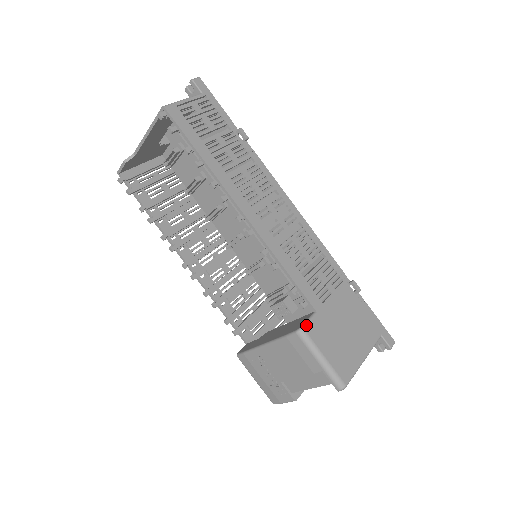
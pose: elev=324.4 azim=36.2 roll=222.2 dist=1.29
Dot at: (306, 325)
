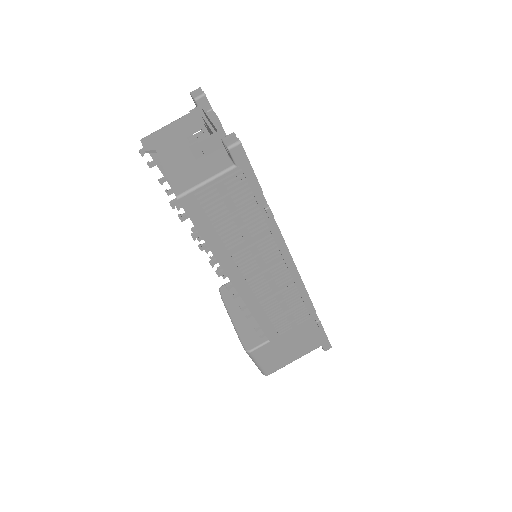
Dot at: (255, 350)
